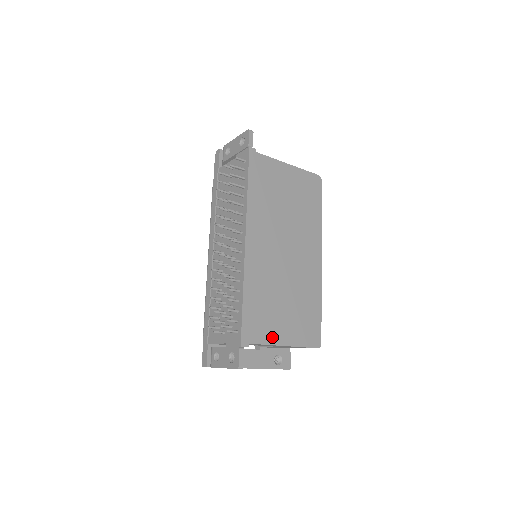
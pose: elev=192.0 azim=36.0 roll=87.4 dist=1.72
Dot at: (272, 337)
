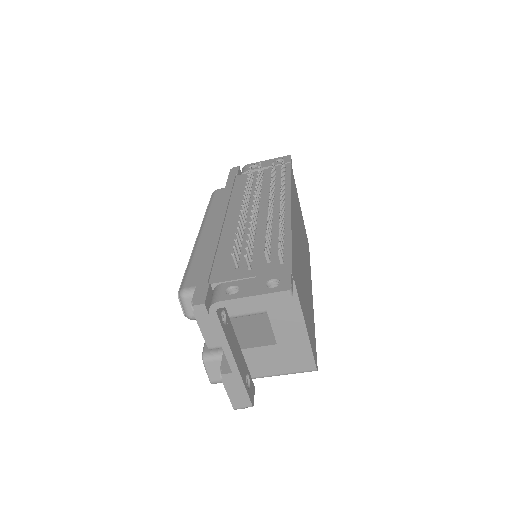
Dot at: (302, 304)
